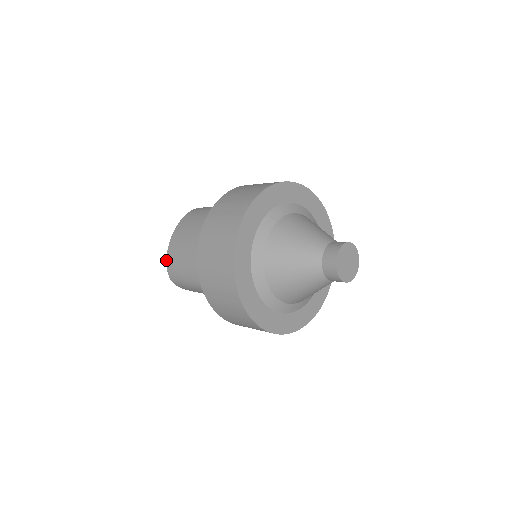
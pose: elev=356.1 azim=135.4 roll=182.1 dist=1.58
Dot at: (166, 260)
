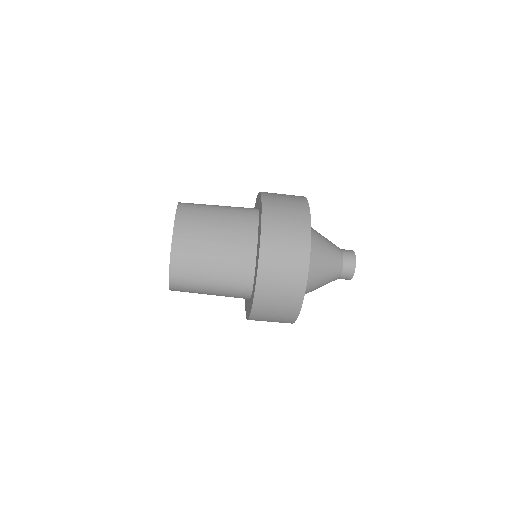
Dot at: occluded
